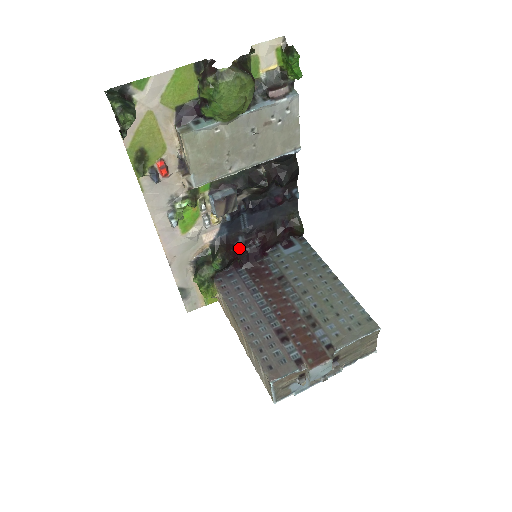
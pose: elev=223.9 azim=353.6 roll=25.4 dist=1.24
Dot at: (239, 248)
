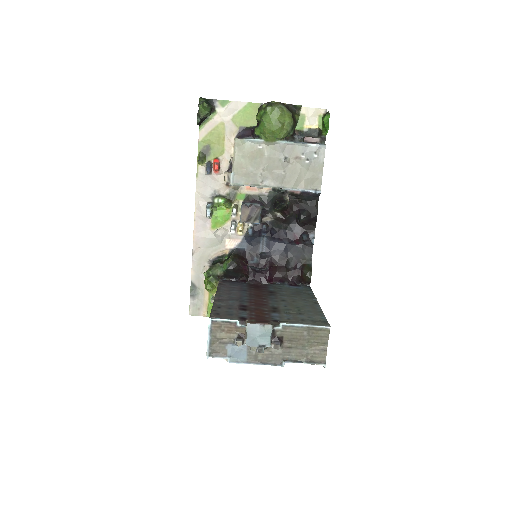
Dot at: (251, 266)
